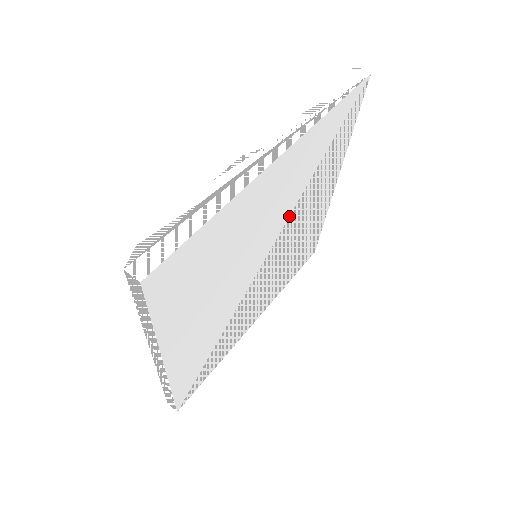
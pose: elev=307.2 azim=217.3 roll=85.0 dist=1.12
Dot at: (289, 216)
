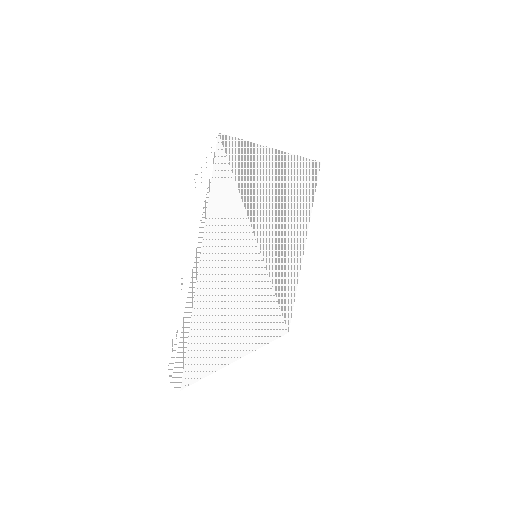
Dot at: (253, 231)
